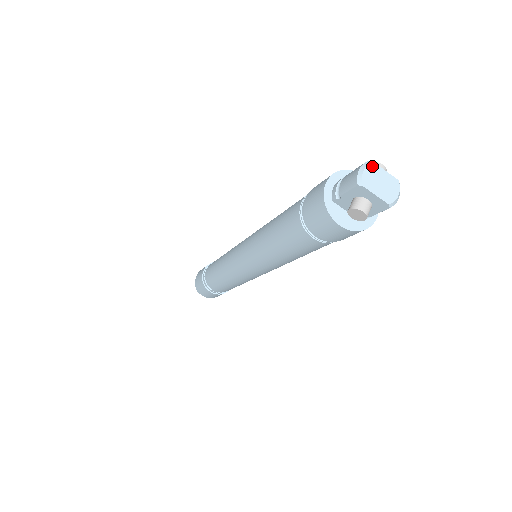
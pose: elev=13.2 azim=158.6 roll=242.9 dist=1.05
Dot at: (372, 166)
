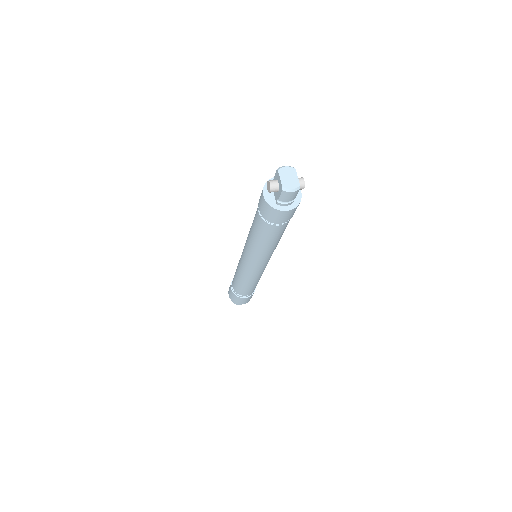
Dot at: (293, 169)
